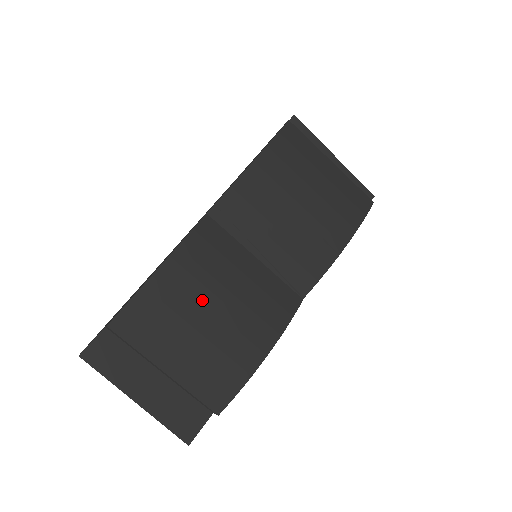
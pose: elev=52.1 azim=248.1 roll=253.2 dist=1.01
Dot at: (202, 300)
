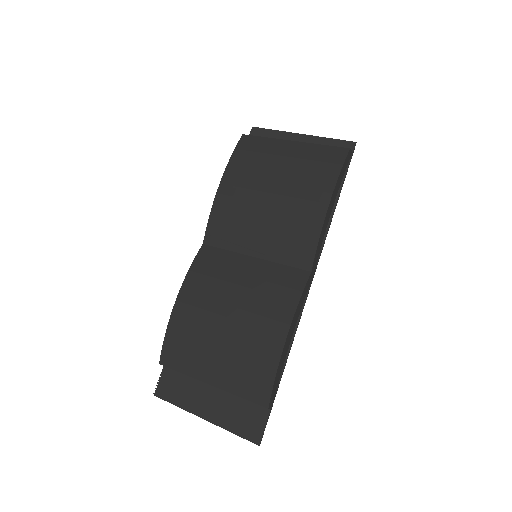
Dot at: (214, 313)
